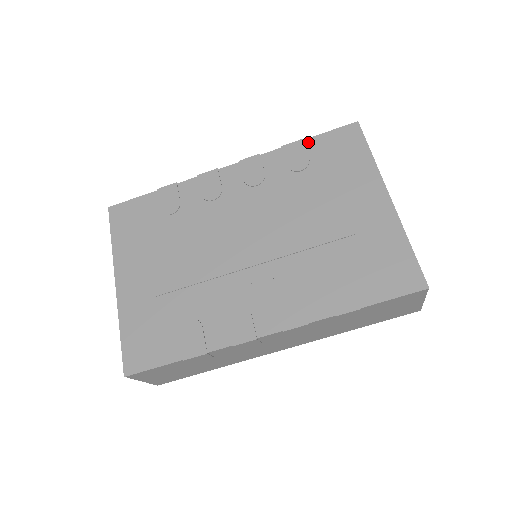
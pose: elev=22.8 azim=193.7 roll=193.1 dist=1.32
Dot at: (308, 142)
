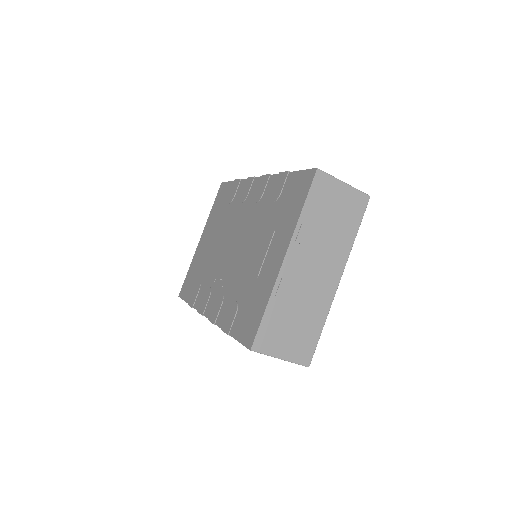
Dot at: (289, 176)
